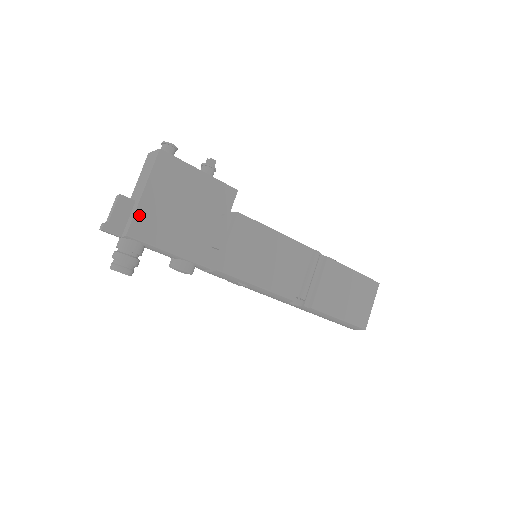
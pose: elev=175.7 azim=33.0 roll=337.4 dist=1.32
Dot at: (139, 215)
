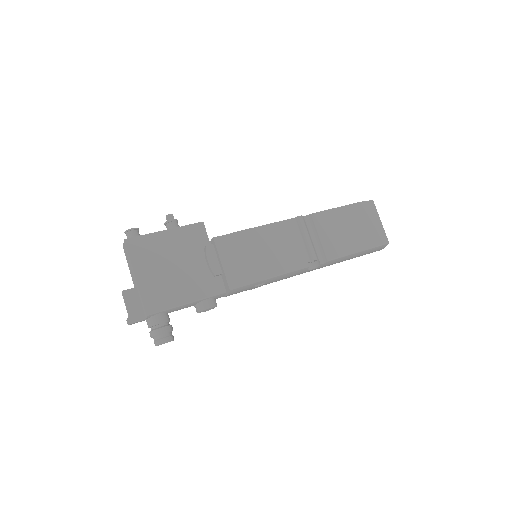
Dot at: (145, 295)
